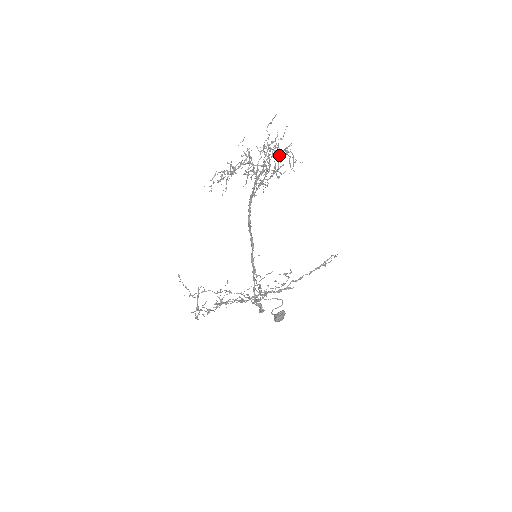
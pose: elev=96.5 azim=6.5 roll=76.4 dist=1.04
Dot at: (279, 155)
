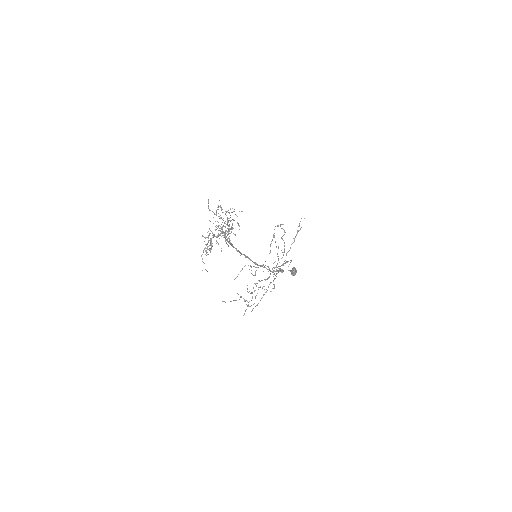
Dot at: (227, 225)
